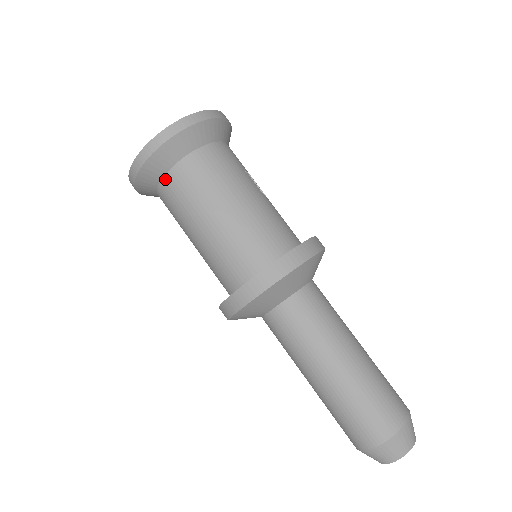
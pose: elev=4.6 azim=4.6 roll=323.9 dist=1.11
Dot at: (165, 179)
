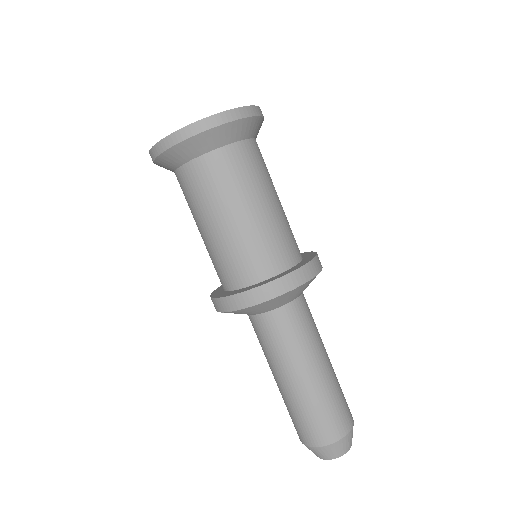
Dot at: (218, 152)
